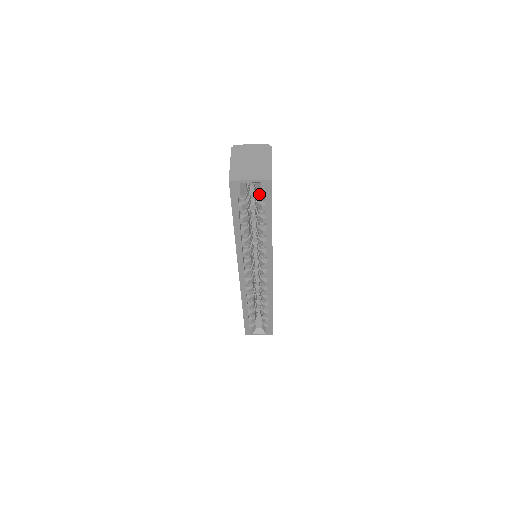
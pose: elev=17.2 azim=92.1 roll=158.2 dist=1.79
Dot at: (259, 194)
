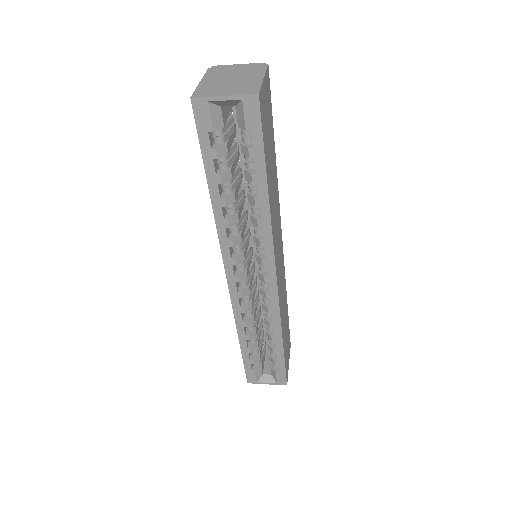
Dot at: (242, 126)
